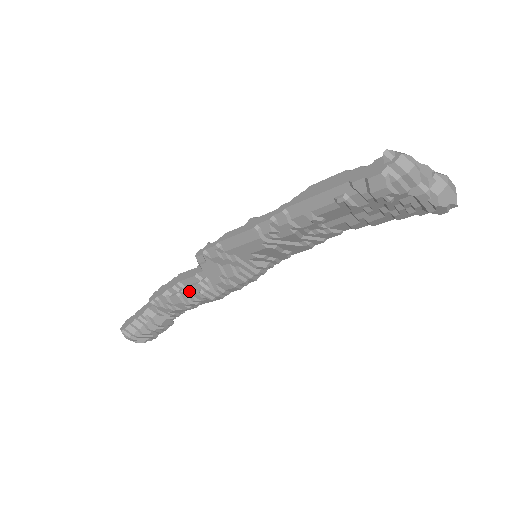
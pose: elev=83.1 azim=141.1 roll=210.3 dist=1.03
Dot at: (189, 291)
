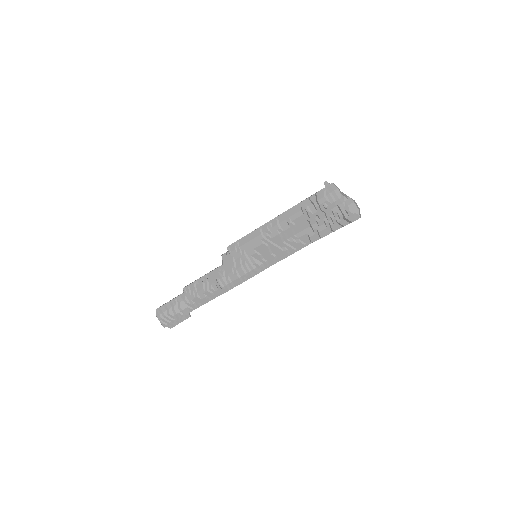
Dot at: (210, 280)
